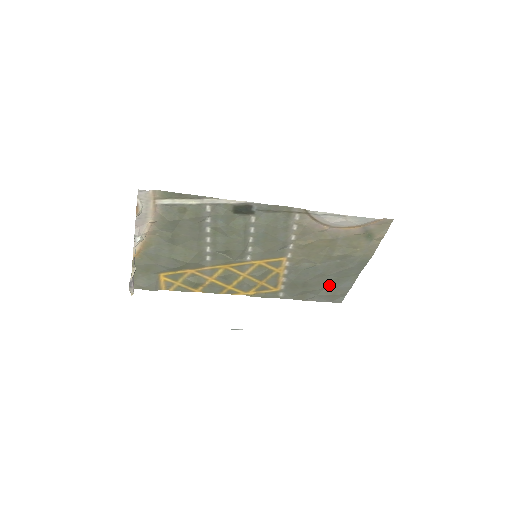
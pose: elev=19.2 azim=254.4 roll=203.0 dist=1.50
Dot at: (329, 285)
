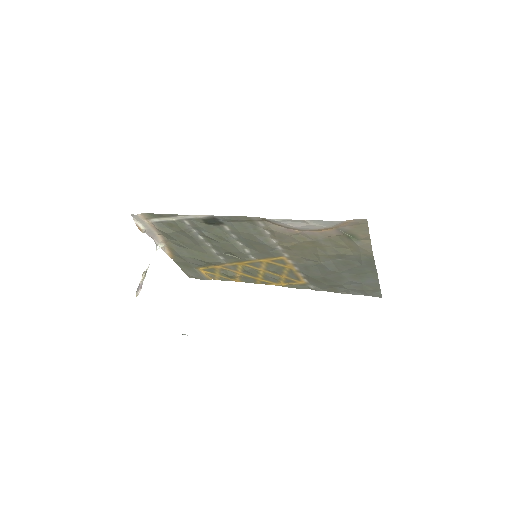
Dot at: (351, 281)
